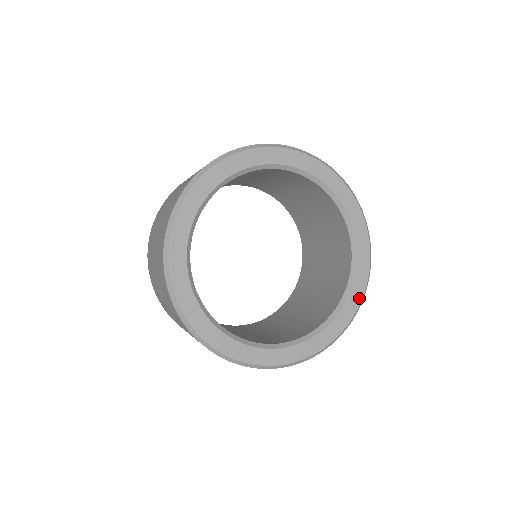
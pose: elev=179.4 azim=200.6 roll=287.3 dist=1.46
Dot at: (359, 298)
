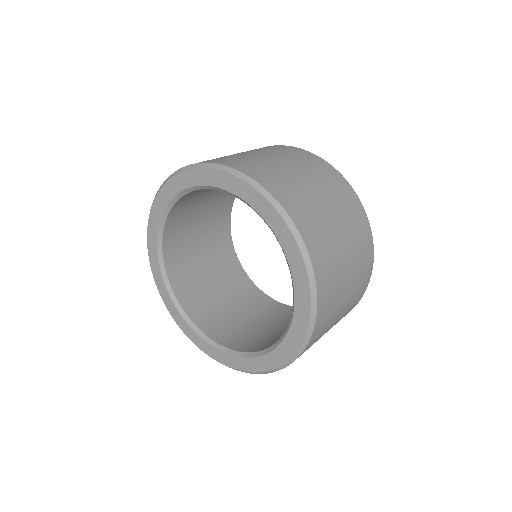
Dot at: (306, 287)
